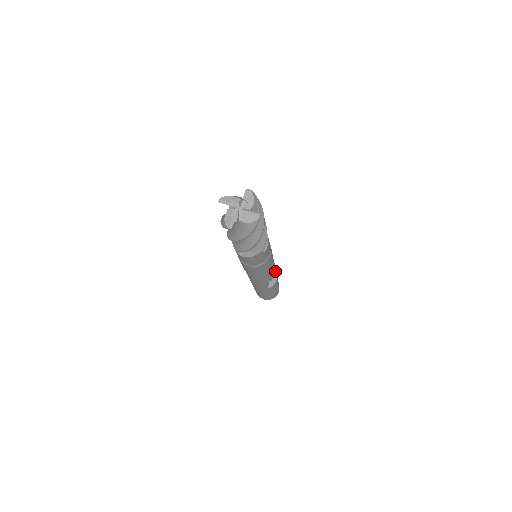
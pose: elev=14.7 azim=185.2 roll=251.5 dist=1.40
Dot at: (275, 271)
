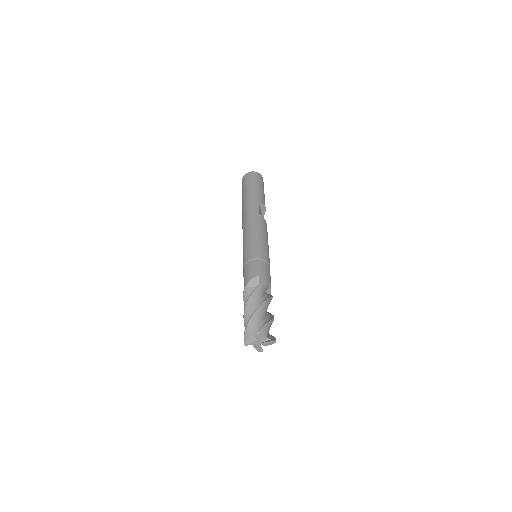
Dot at: (261, 204)
